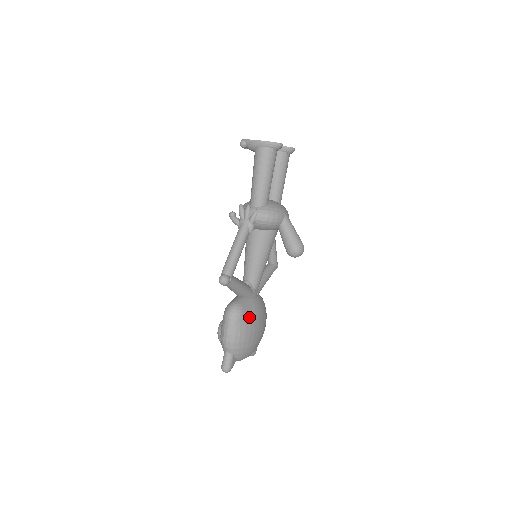
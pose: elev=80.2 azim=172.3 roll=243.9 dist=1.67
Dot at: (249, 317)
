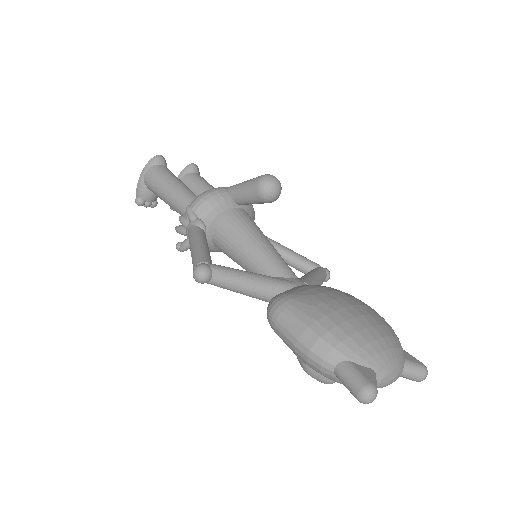
Dot at: (307, 296)
